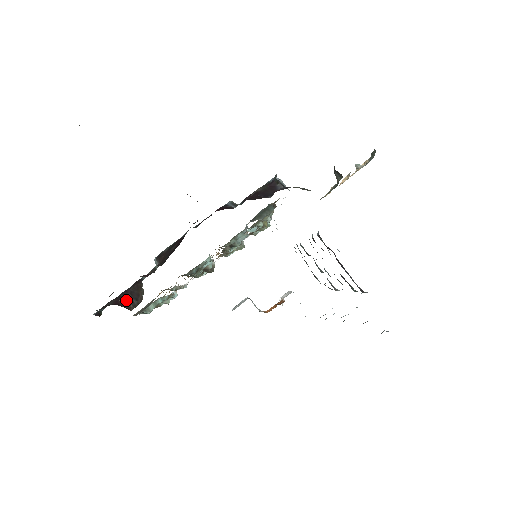
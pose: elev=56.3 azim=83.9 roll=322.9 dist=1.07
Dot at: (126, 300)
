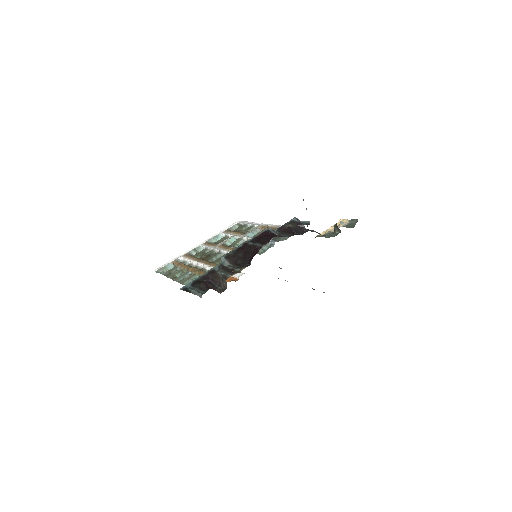
Dot at: (212, 285)
